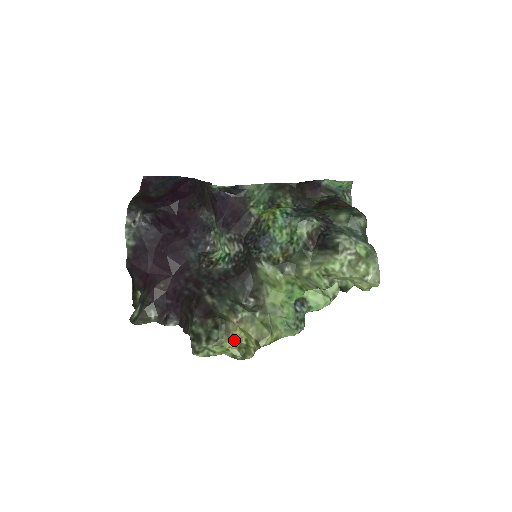
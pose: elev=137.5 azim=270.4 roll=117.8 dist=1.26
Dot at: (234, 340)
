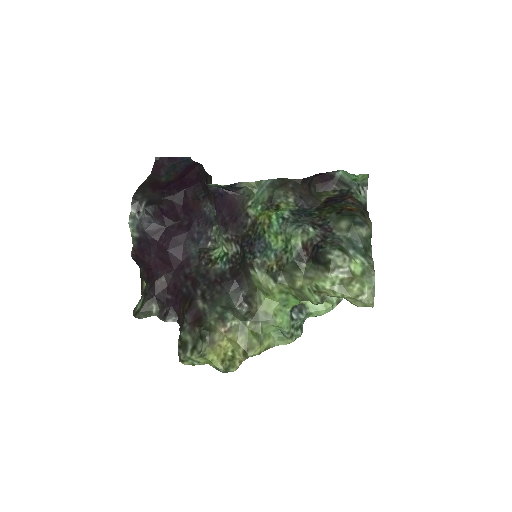
Dot at: (219, 351)
